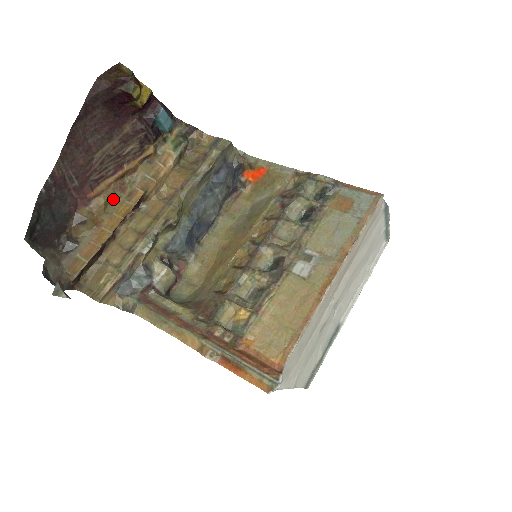
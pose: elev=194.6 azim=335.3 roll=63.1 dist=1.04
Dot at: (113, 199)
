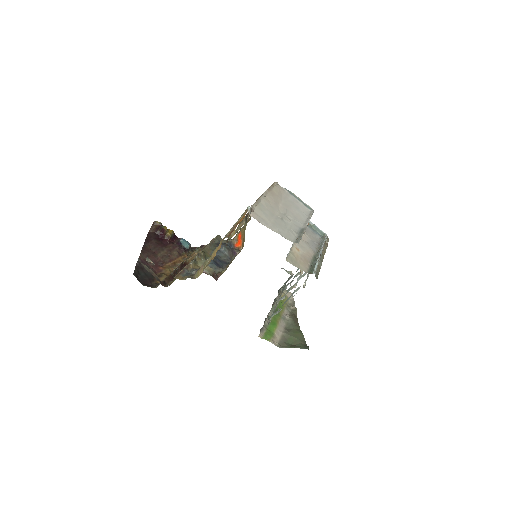
Dot at: (173, 269)
